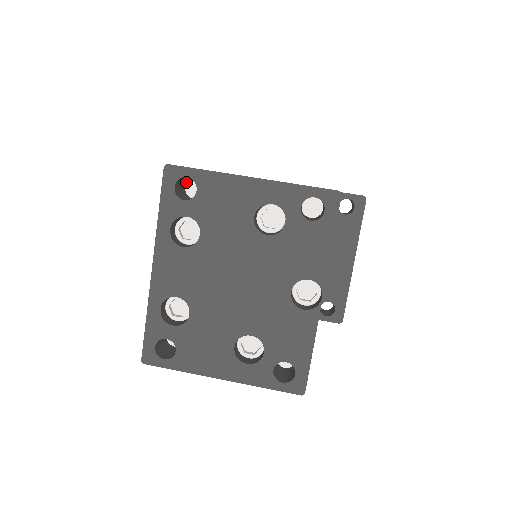
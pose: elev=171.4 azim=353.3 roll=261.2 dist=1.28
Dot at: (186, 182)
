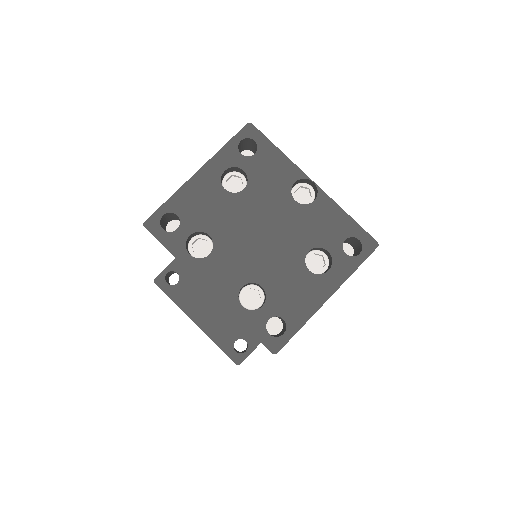
Dot at: occluded
